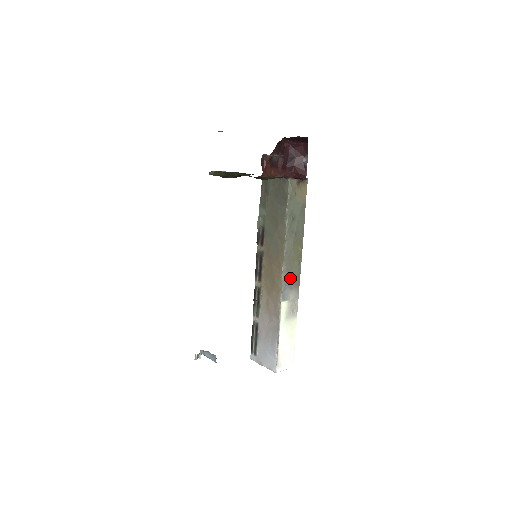
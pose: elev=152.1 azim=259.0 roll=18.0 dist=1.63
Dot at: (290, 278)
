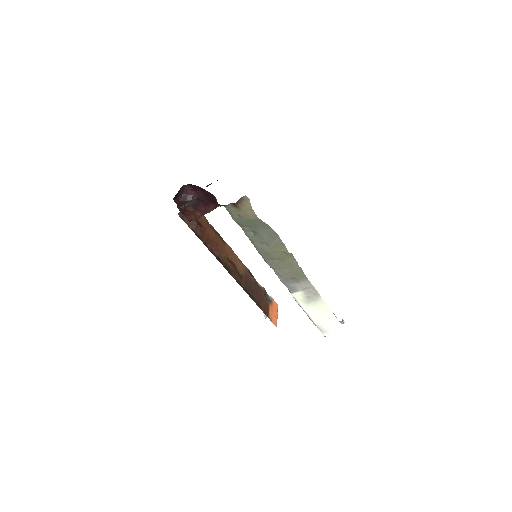
Dot at: (288, 276)
